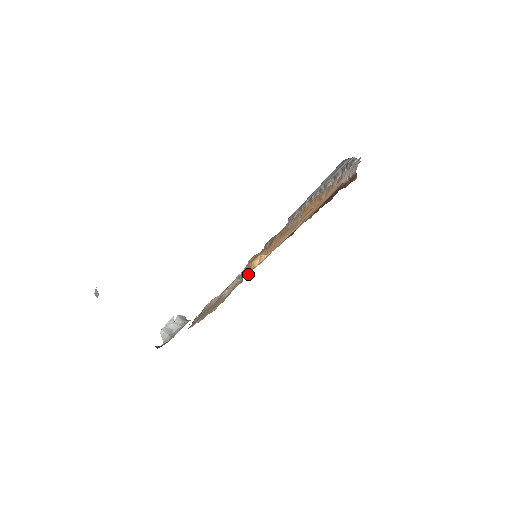
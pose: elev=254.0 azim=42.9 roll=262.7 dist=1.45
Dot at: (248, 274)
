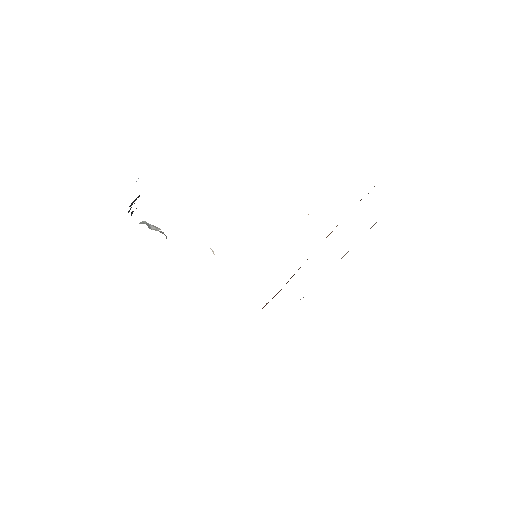
Dot at: occluded
